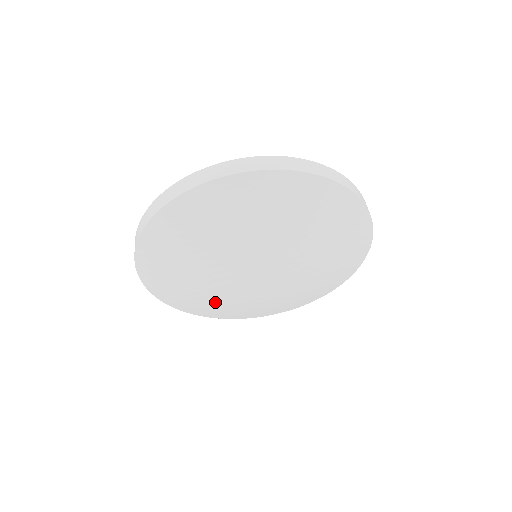
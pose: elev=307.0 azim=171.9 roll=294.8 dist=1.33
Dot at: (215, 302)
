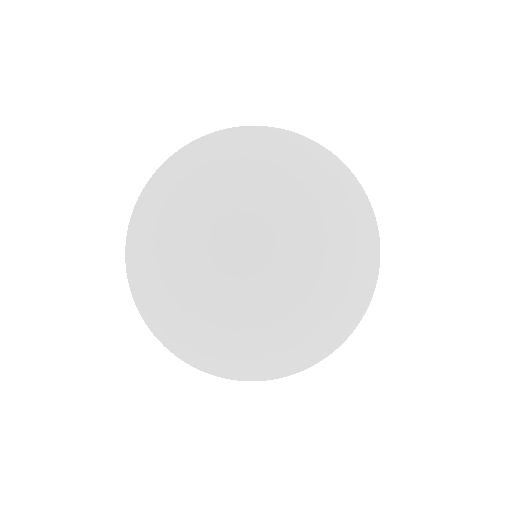
Dot at: (217, 326)
